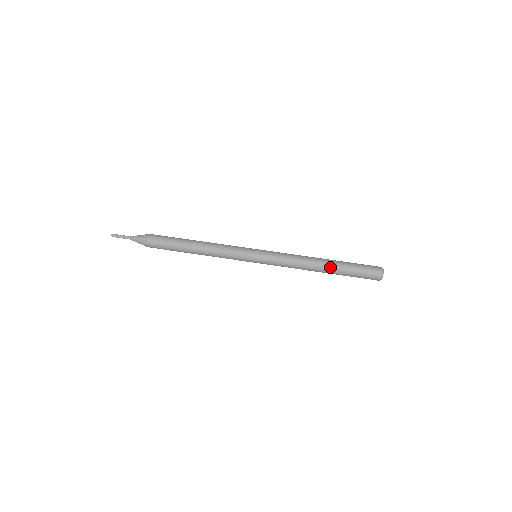
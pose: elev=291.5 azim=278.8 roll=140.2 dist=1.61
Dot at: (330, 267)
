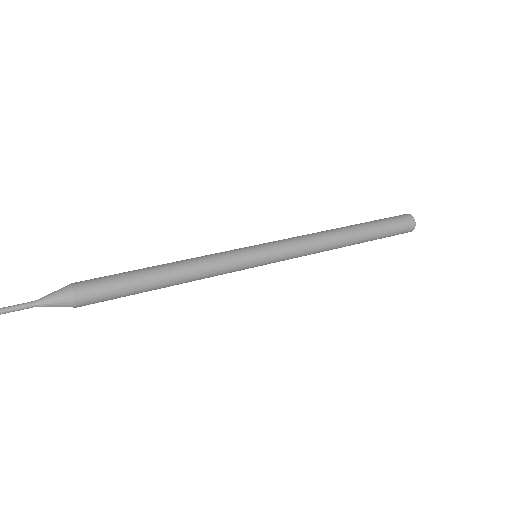
Dot at: (351, 226)
